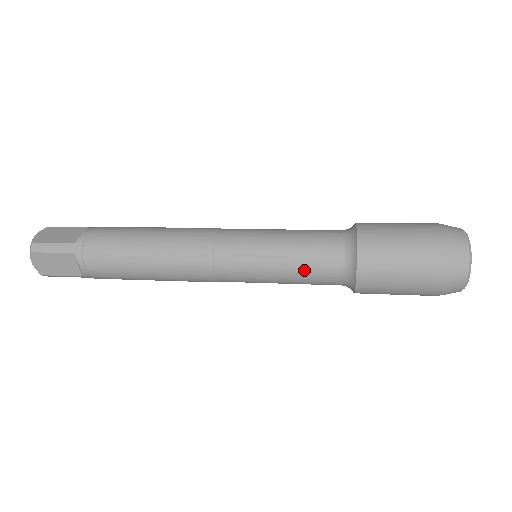
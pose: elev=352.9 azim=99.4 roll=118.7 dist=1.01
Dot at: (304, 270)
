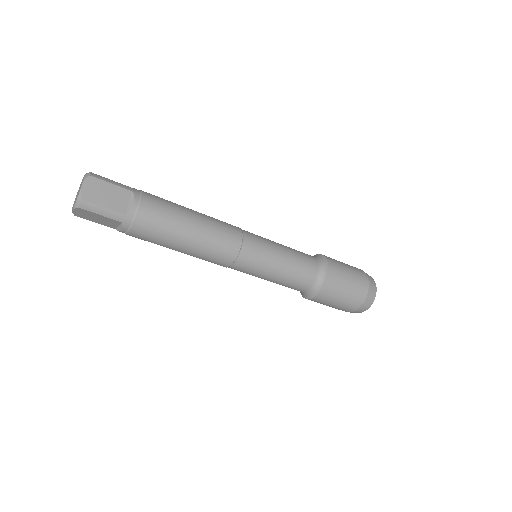
Dot at: (297, 260)
